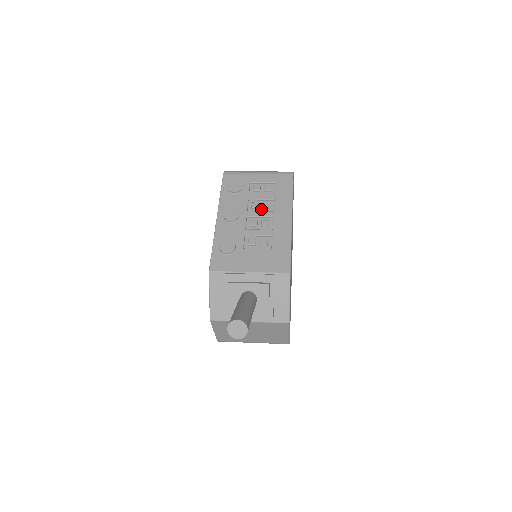
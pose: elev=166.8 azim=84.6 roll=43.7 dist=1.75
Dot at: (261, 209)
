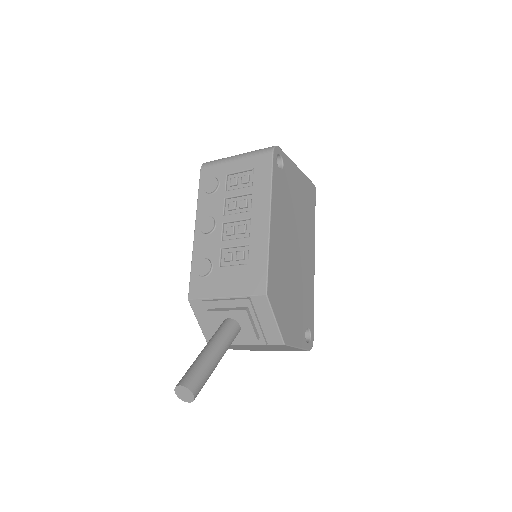
Dot at: (238, 209)
